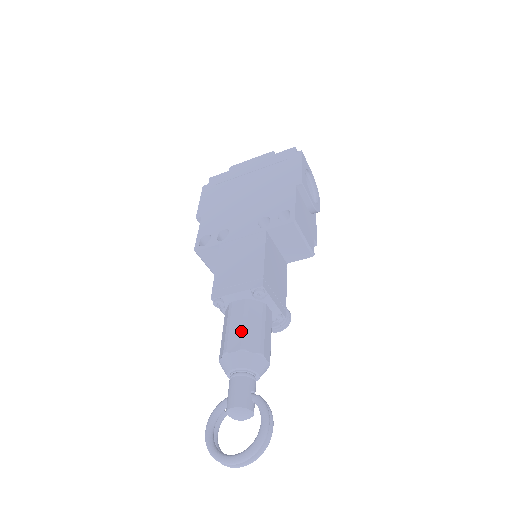
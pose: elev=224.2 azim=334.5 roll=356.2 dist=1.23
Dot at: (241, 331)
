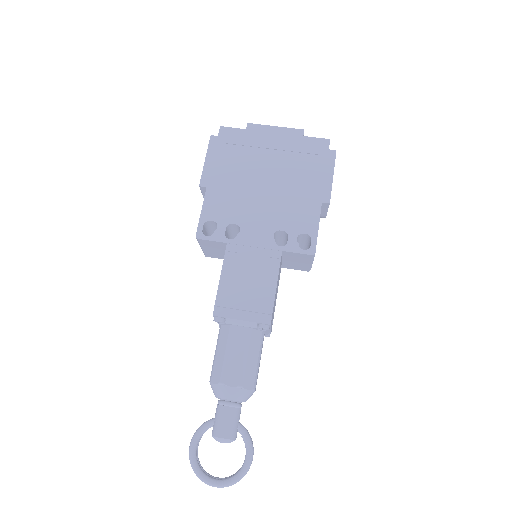
Dot at: (241, 366)
